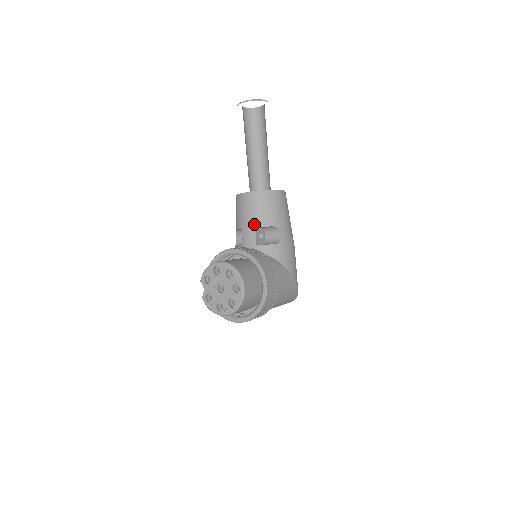
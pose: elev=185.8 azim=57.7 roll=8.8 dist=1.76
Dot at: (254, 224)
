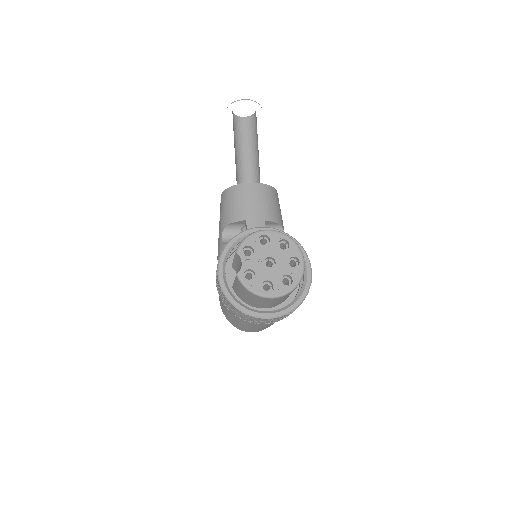
Dot at: (263, 216)
